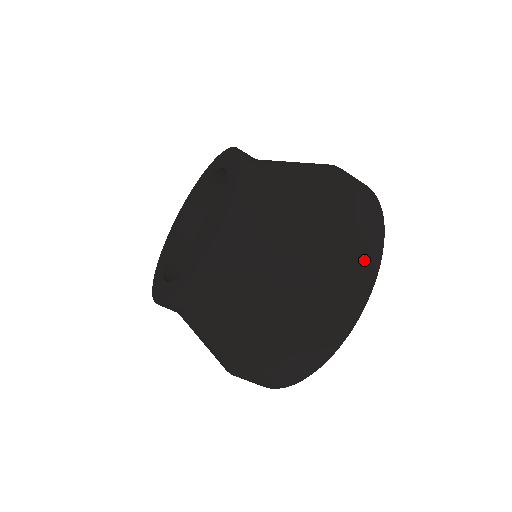
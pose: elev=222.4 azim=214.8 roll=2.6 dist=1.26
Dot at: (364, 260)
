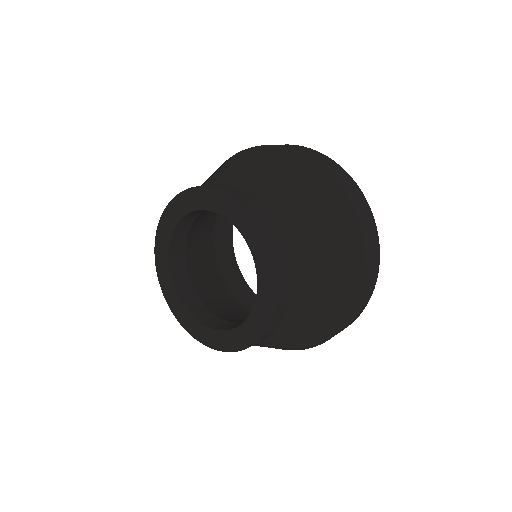
Dot at: (286, 145)
